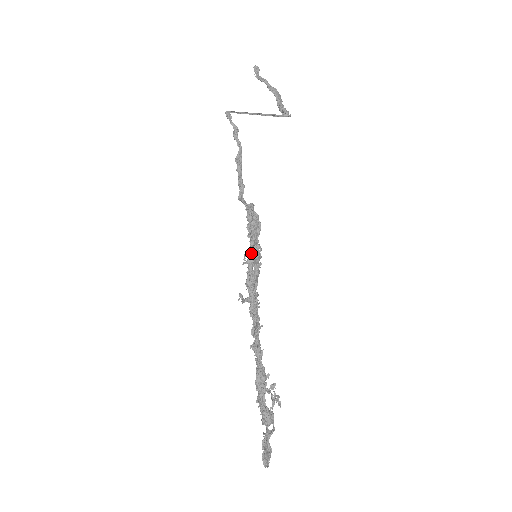
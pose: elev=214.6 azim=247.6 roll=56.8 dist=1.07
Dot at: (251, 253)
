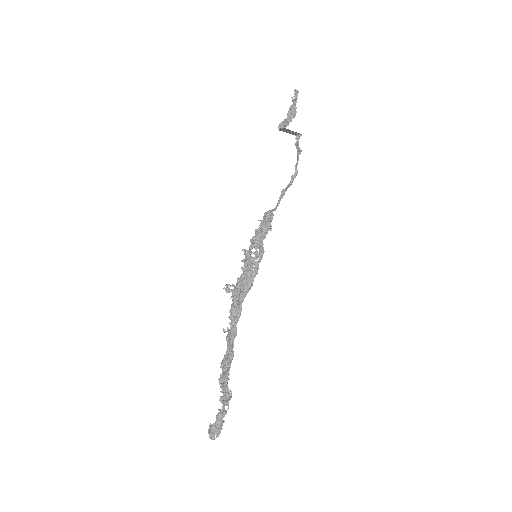
Dot at: (247, 252)
